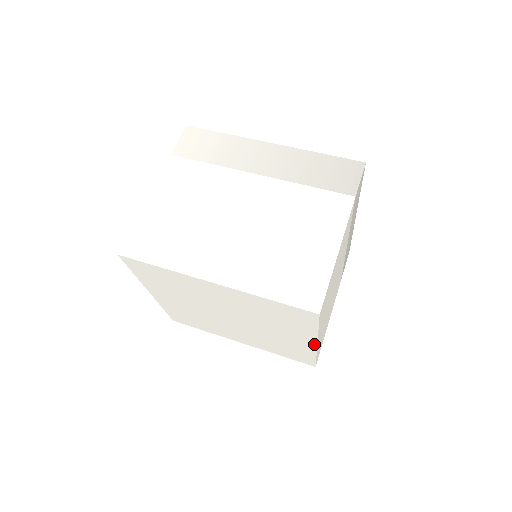
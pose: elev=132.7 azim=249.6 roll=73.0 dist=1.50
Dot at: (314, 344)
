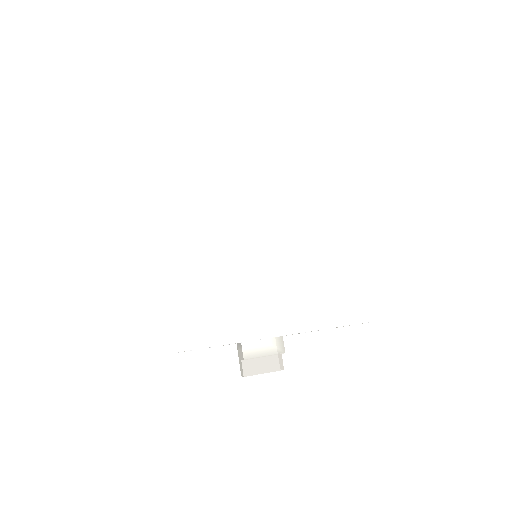
Dot at: (364, 216)
